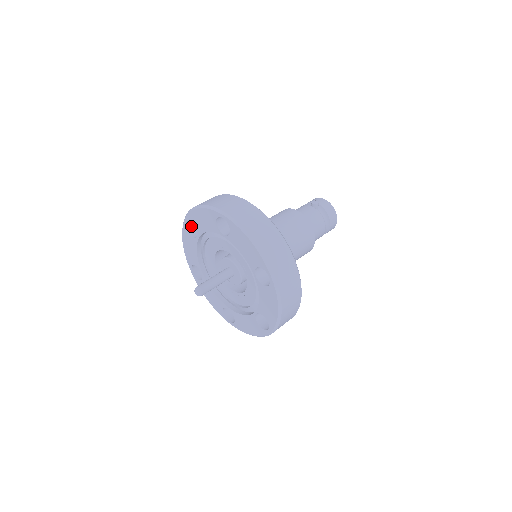
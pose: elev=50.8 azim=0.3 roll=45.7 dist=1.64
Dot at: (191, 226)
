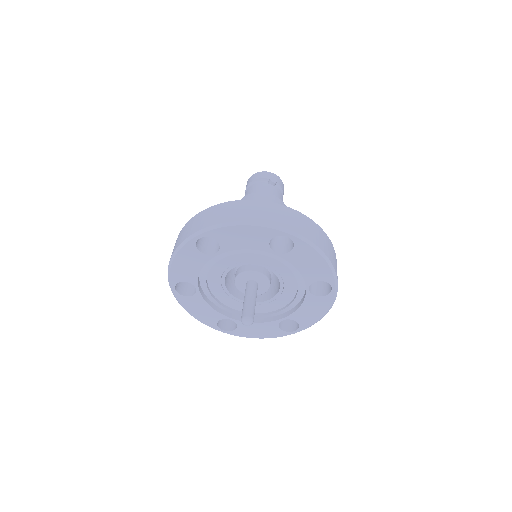
Dot at: (197, 240)
